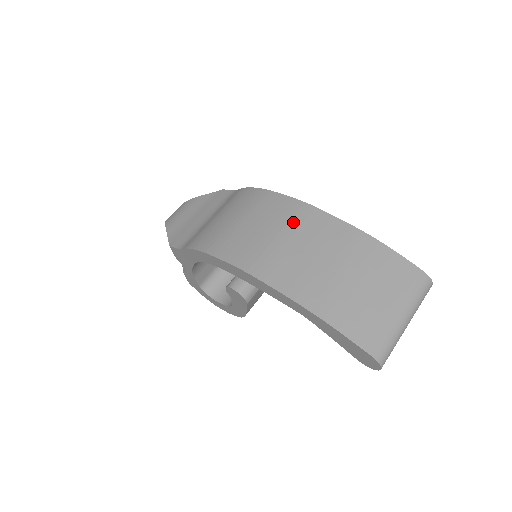
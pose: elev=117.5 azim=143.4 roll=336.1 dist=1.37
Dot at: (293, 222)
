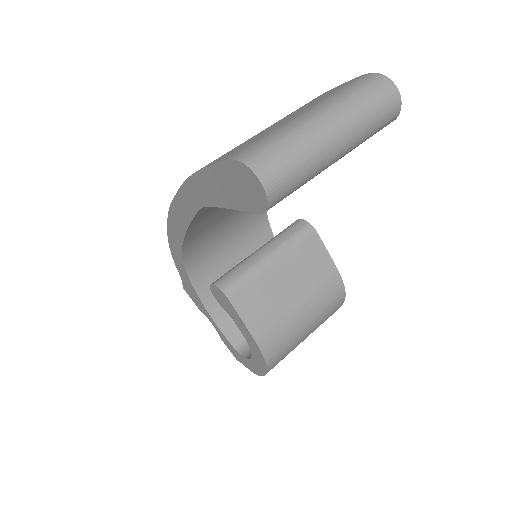
Dot at: occluded
